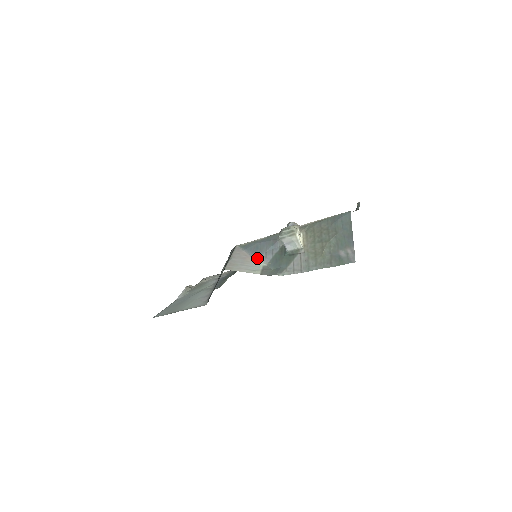
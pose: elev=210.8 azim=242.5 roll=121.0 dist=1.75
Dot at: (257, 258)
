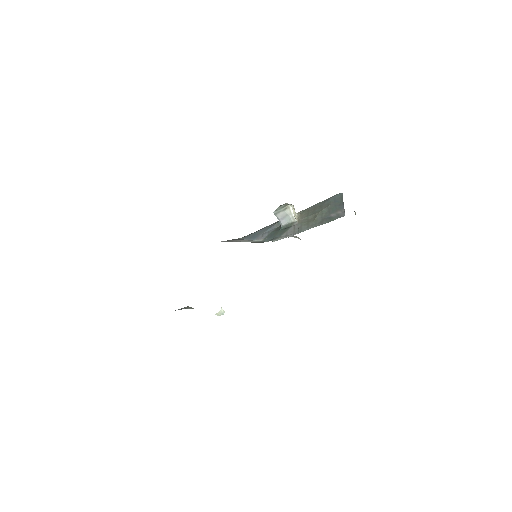
Dot at: (254, 239)
